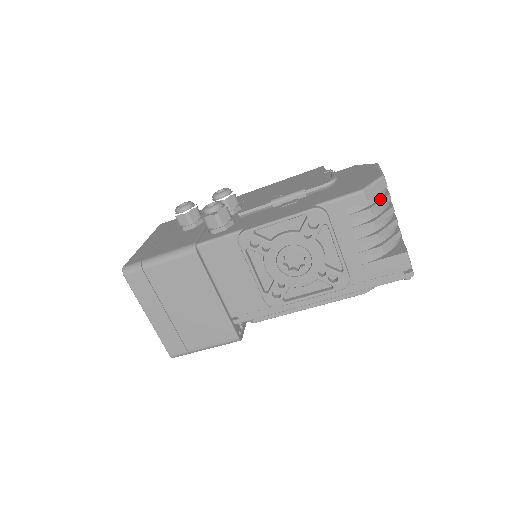
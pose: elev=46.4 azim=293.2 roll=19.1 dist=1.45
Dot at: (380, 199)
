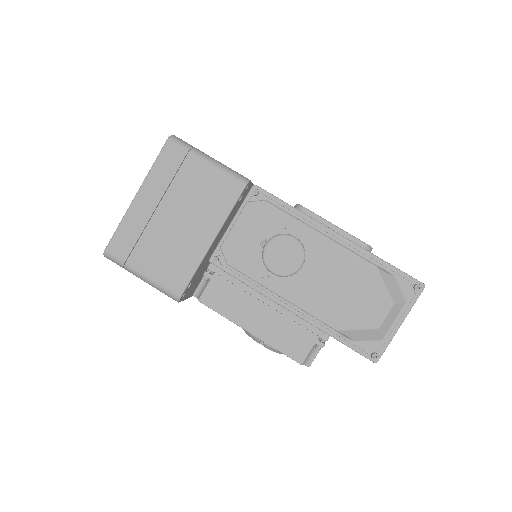
Dot at: occluded
